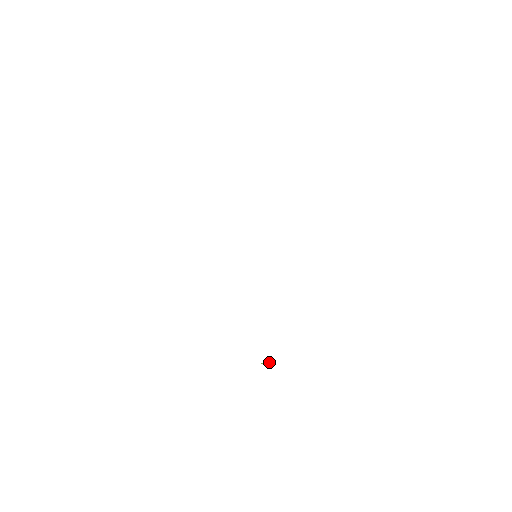
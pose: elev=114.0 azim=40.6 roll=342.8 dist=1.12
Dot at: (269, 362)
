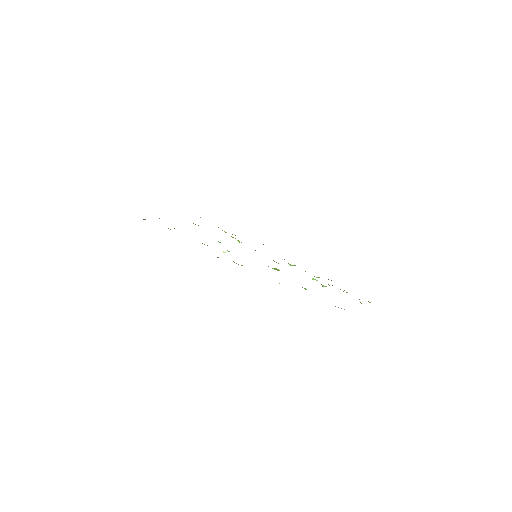
Dot at: occluded
